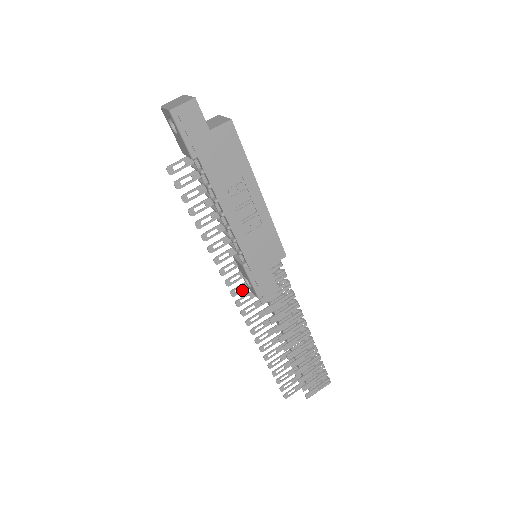
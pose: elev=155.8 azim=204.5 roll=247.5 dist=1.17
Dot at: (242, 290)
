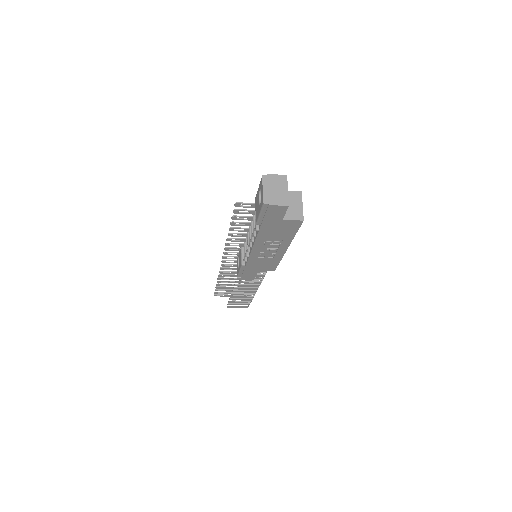
Dot at: (232, 258)
